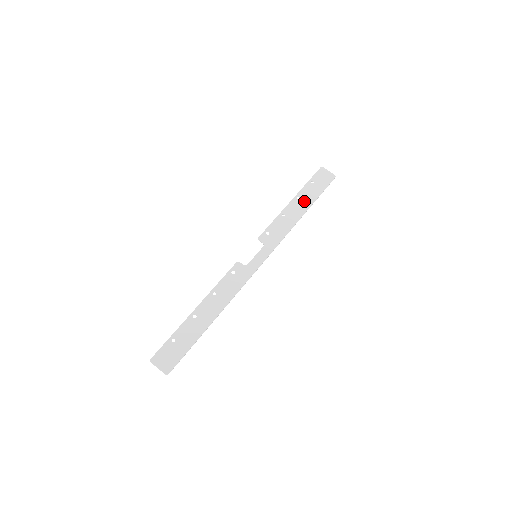
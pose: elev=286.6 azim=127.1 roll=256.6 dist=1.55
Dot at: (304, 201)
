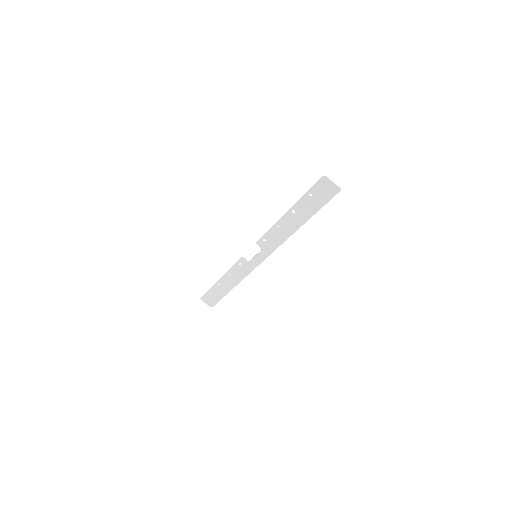
Dot at: (299, 215)
